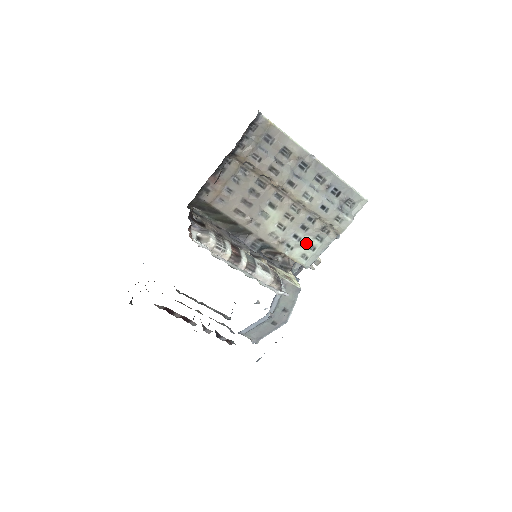
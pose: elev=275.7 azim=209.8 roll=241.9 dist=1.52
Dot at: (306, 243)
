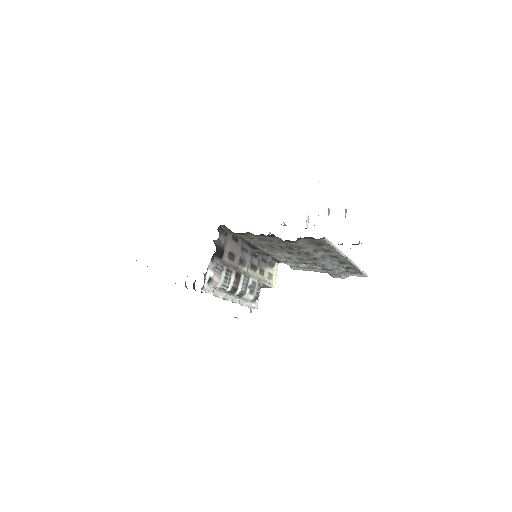
Dot at: (301, 266)
